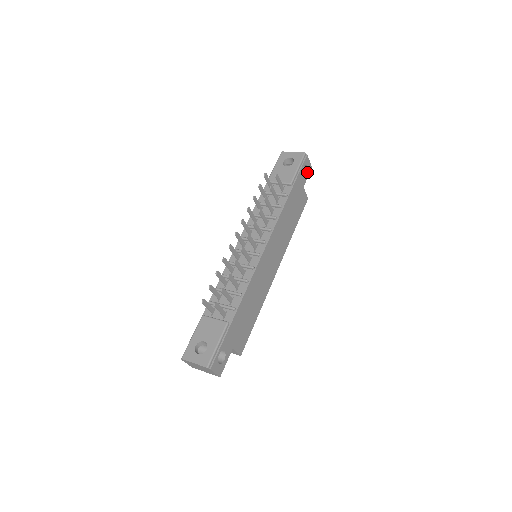
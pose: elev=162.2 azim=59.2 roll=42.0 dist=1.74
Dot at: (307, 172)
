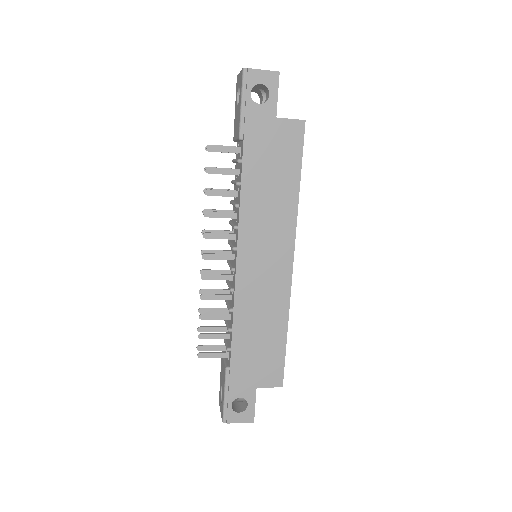
Dot at: (270, 90)
